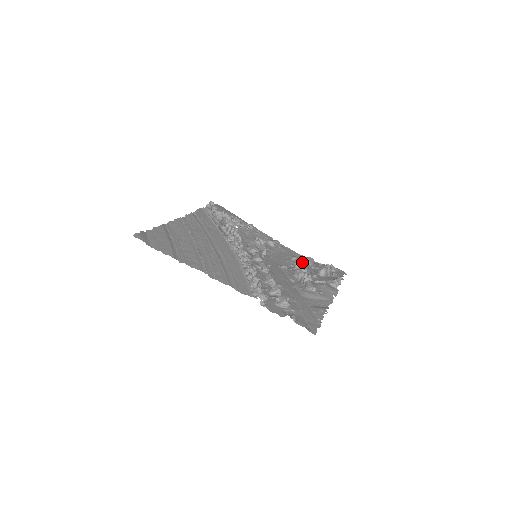
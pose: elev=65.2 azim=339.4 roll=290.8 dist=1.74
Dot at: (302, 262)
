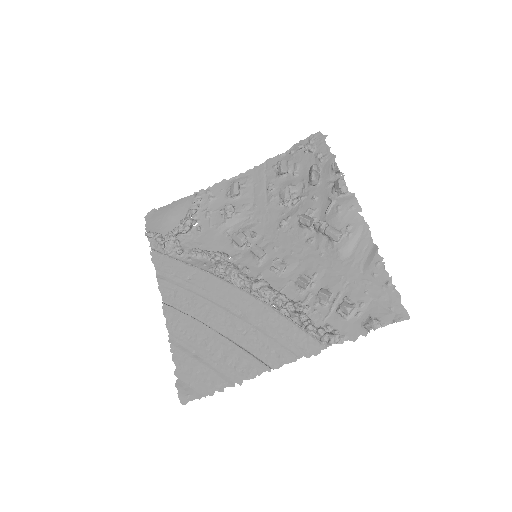
Dot at: (284, 189)
